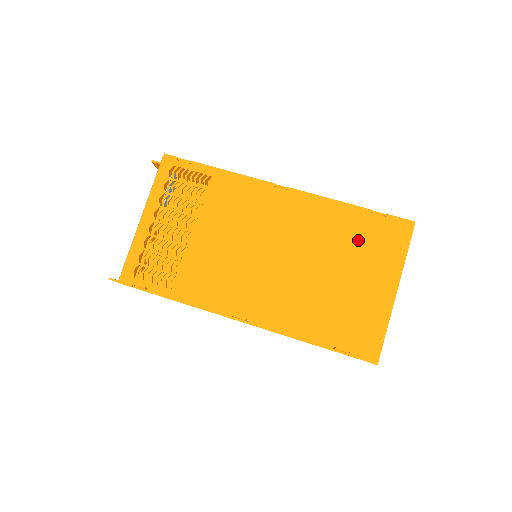
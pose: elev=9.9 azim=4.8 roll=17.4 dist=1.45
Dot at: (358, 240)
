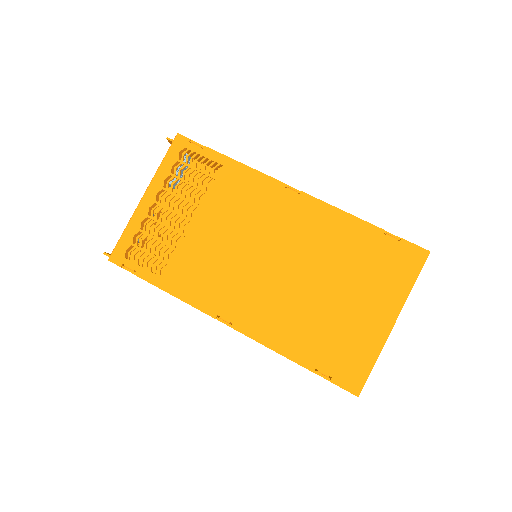
Dot at: (364, 260)
